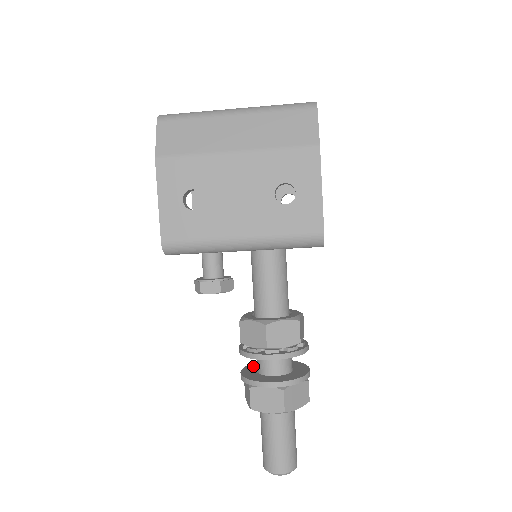
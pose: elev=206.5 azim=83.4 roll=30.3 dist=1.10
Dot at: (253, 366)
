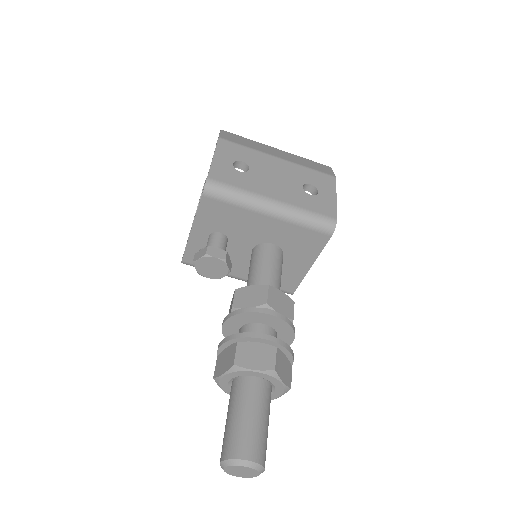
Dot at: occluded
